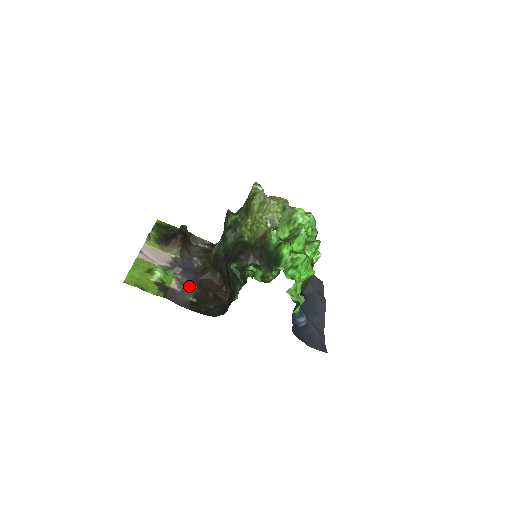
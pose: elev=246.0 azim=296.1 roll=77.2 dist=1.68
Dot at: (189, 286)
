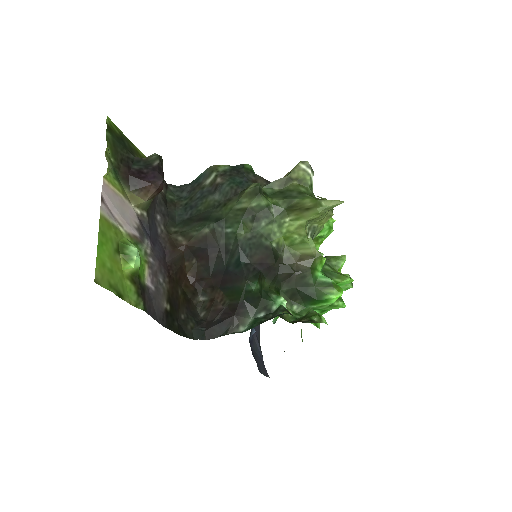
Dot at: (161, 278)
